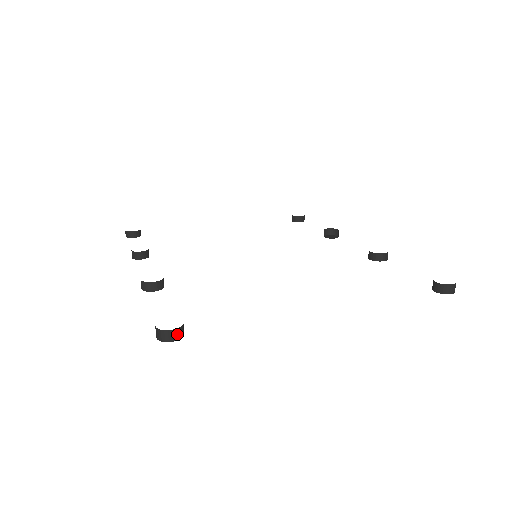
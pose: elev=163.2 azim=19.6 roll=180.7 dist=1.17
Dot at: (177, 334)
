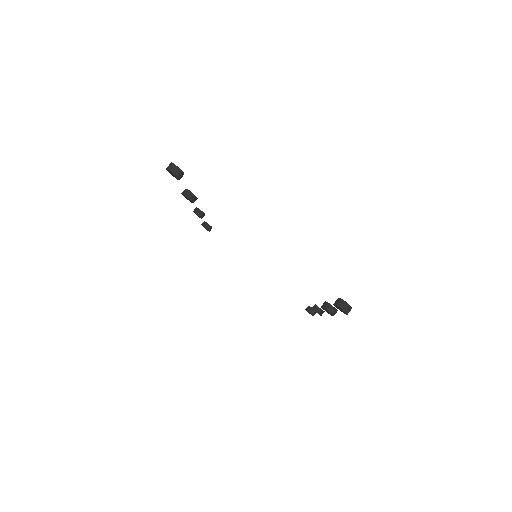
Dot at: (176, 171)
